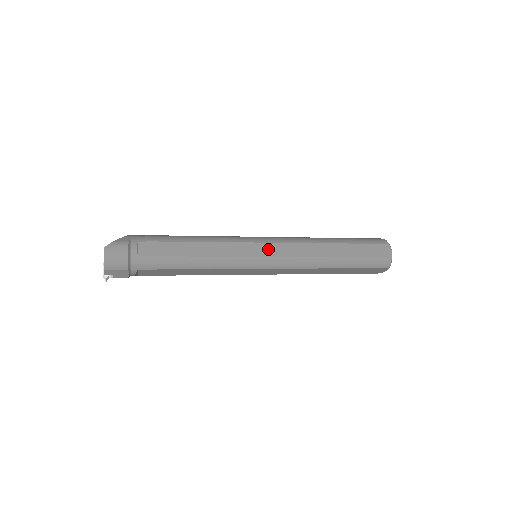
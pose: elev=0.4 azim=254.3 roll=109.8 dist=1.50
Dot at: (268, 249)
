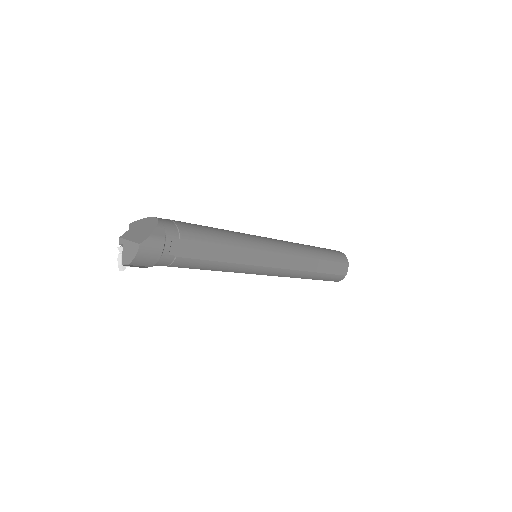
Dot at: (275, 260)
